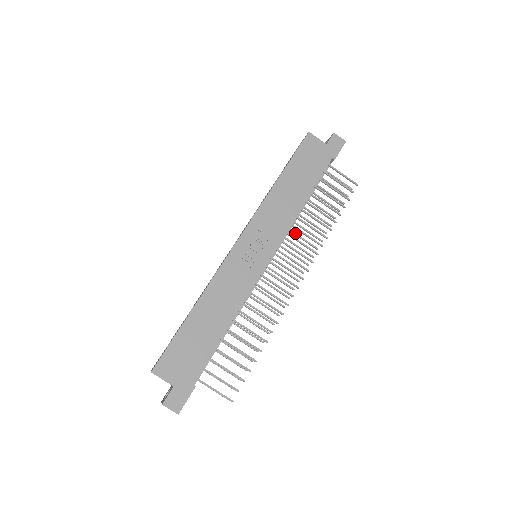
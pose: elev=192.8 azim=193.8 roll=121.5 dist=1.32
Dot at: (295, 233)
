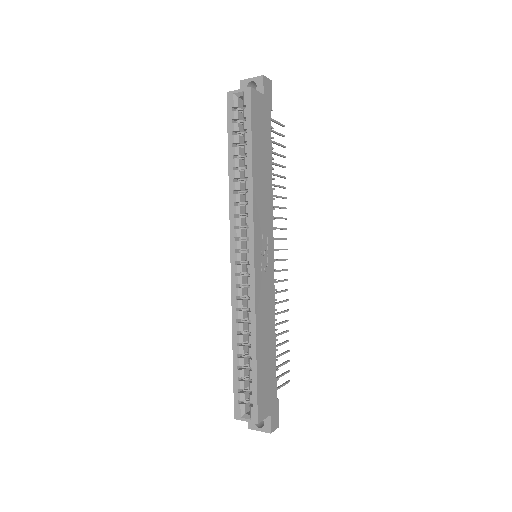
Dot at: occluded
